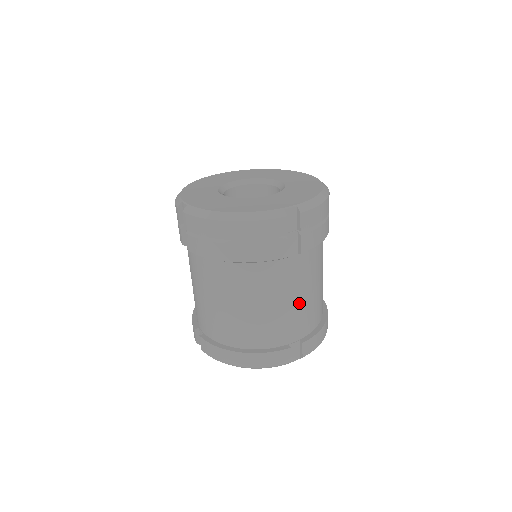
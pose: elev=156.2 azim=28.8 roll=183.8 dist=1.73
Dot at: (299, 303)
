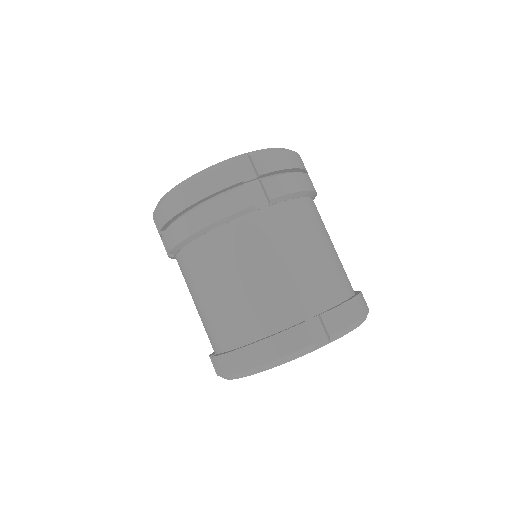
Dot at: (296, 265)
